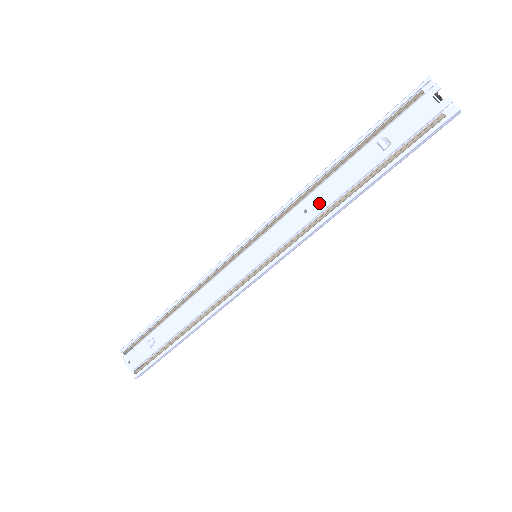
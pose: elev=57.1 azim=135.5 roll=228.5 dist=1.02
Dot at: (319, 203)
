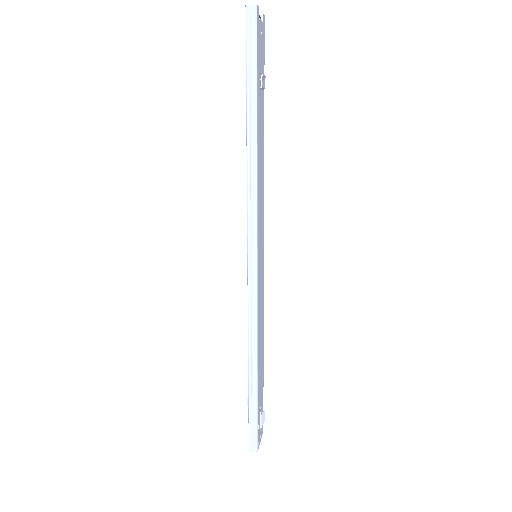
Dot at: occluded
